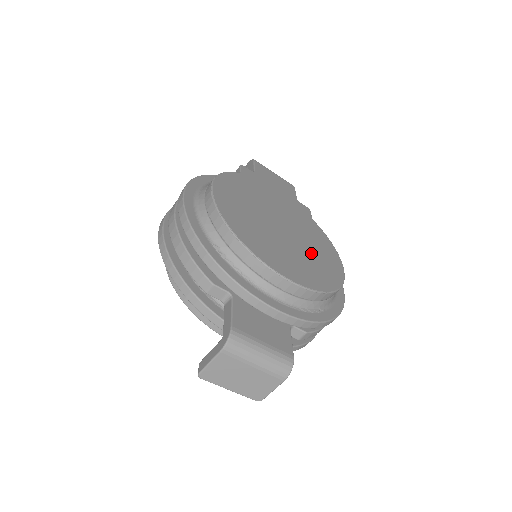
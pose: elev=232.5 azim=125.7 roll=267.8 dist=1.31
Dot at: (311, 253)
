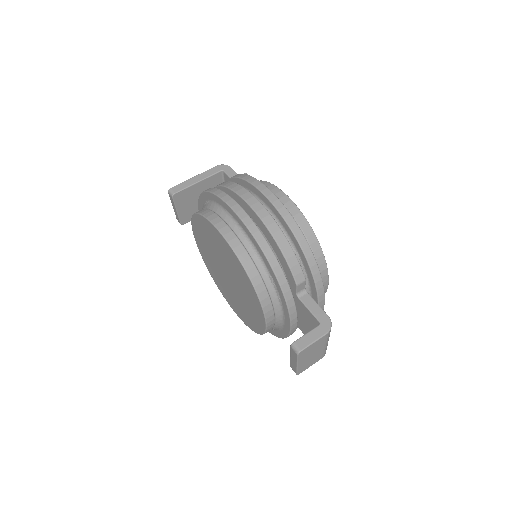
Dot at: occluded
